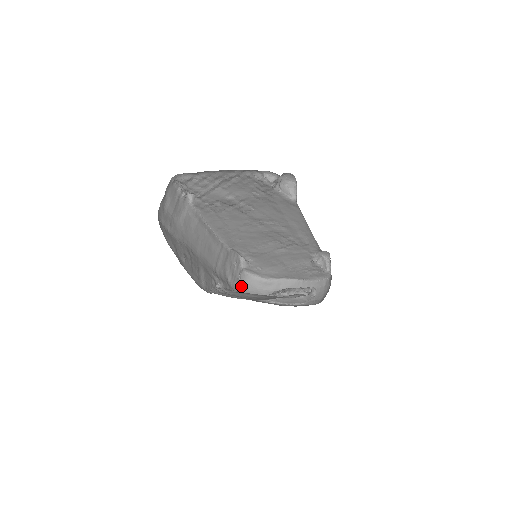
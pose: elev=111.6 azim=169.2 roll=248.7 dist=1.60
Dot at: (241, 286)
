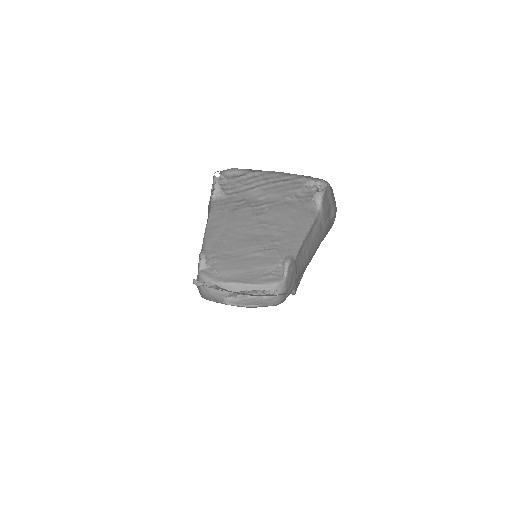
Dot at: (198, 288)
